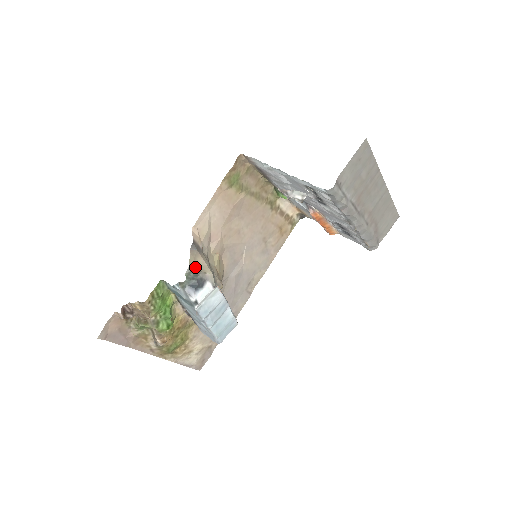
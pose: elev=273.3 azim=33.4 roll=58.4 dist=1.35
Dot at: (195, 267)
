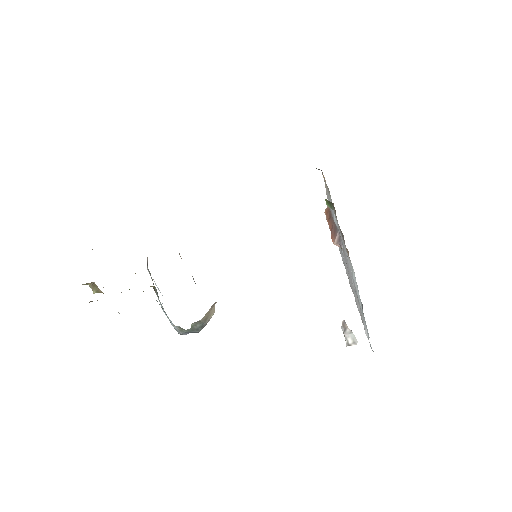
Dot at: (205, 317)
